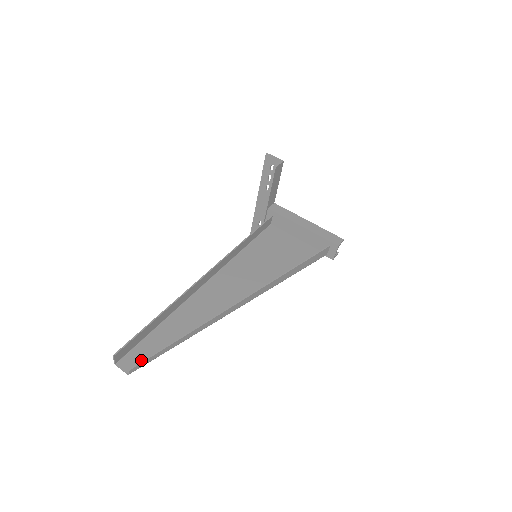
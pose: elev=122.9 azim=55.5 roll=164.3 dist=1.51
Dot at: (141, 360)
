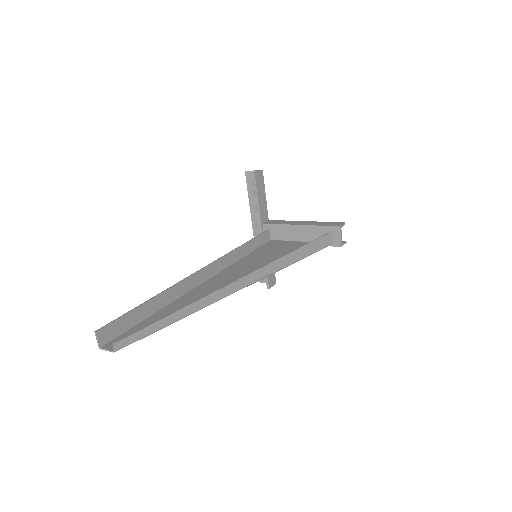
Dot at: (130, 339)
